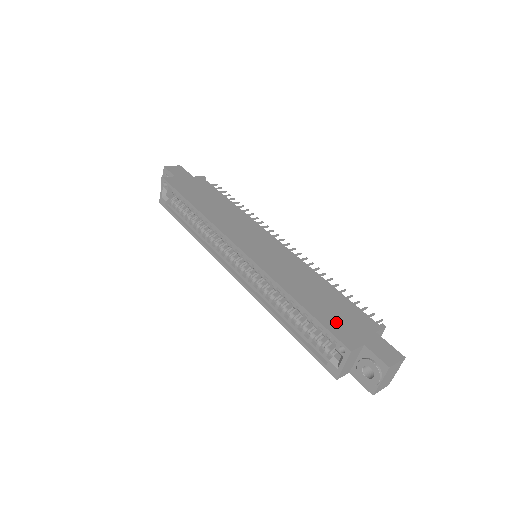
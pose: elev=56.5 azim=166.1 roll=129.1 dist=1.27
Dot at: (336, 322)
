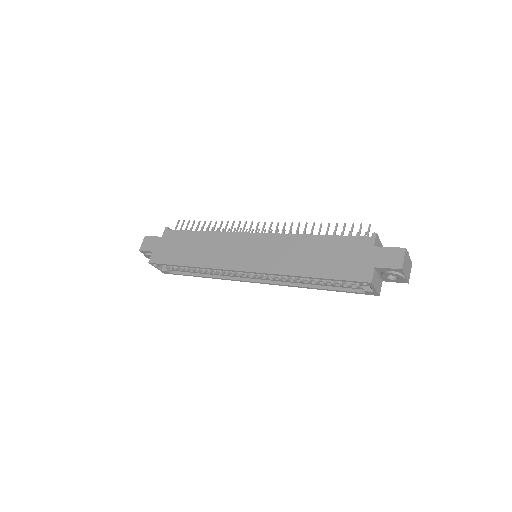
Dot at: (345, 267)
